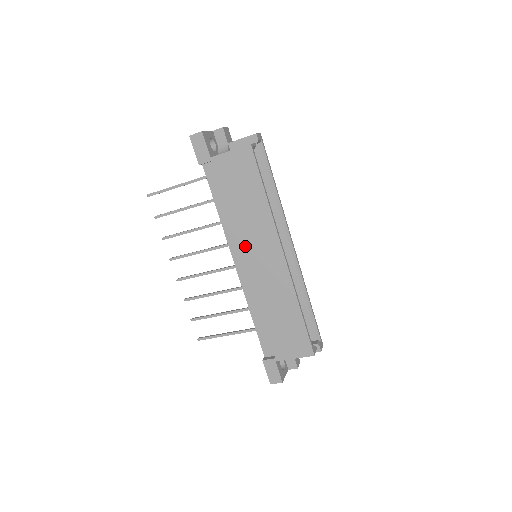
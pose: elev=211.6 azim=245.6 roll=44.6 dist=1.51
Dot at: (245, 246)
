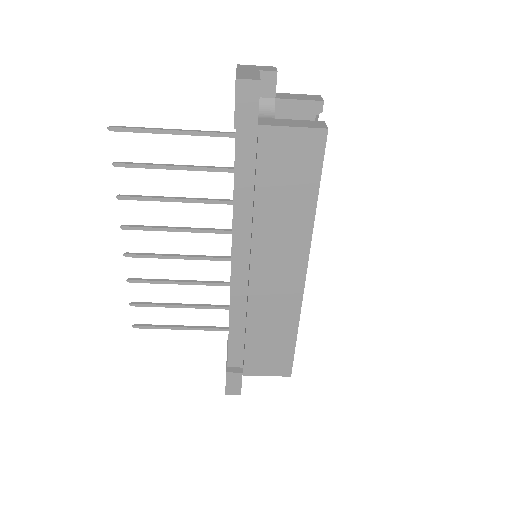
Dot at: (259, 253)
